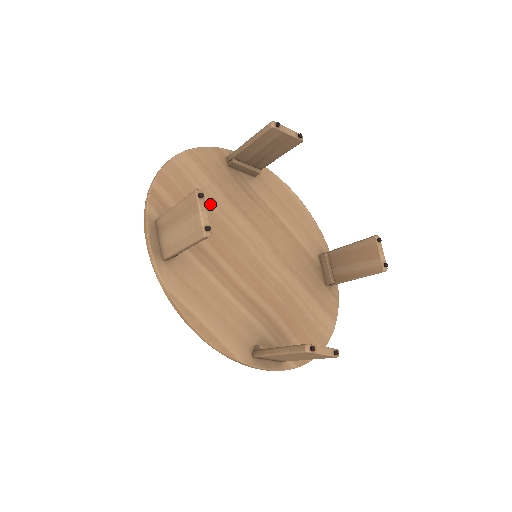
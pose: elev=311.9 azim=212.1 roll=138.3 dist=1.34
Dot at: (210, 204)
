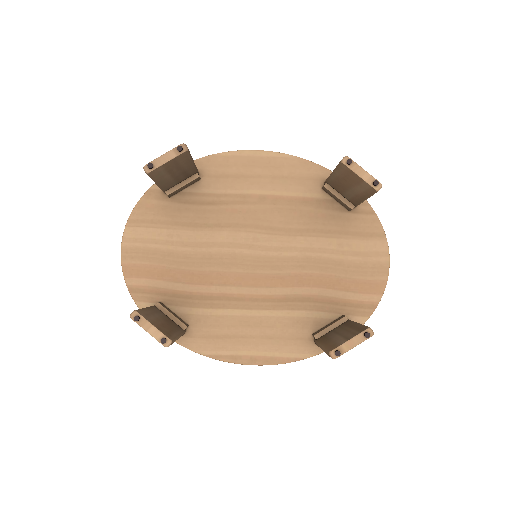
Dot at: (182, 250)
